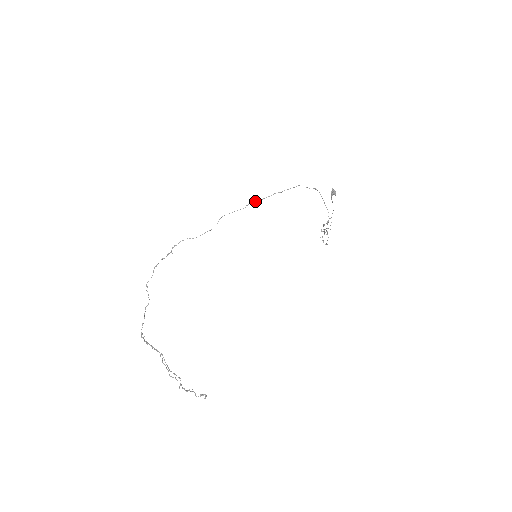
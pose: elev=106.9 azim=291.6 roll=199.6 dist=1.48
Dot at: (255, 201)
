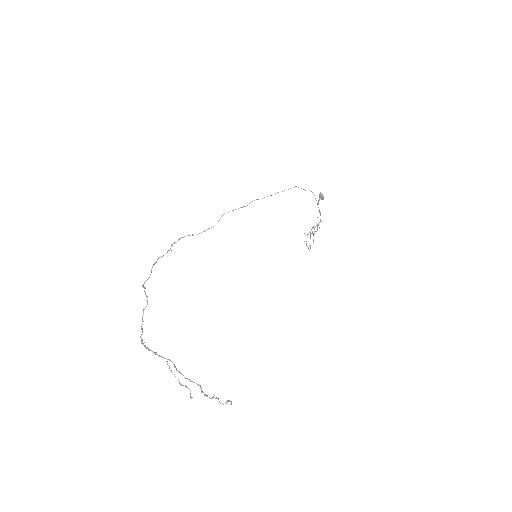
Dot at: (257, 199)
